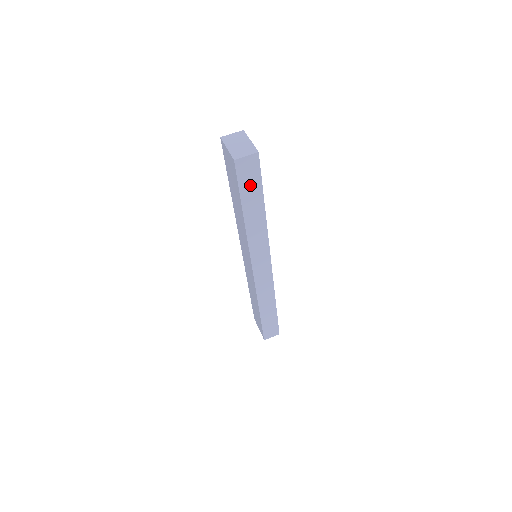
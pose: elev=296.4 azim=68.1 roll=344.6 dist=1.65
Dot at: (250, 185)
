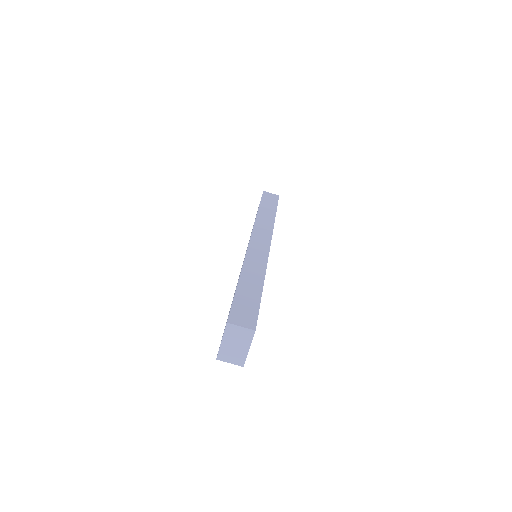
Dot at: occluded
